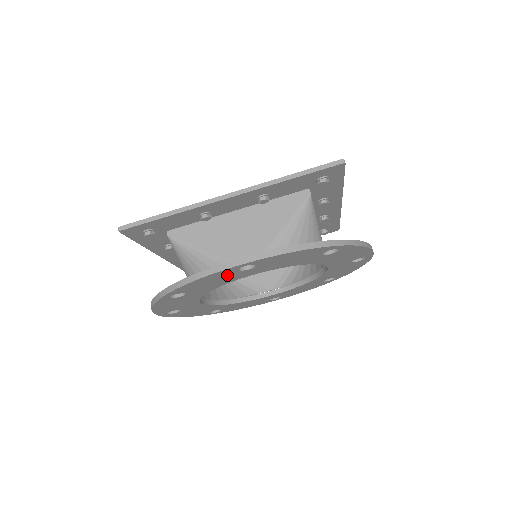
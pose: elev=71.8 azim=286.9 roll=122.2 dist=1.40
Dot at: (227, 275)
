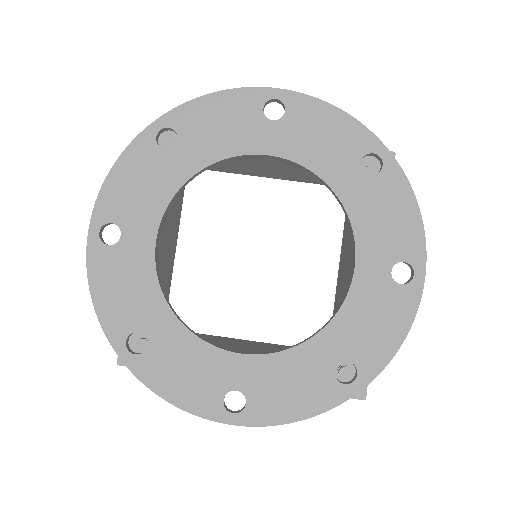
Dot at: (246, 116)
